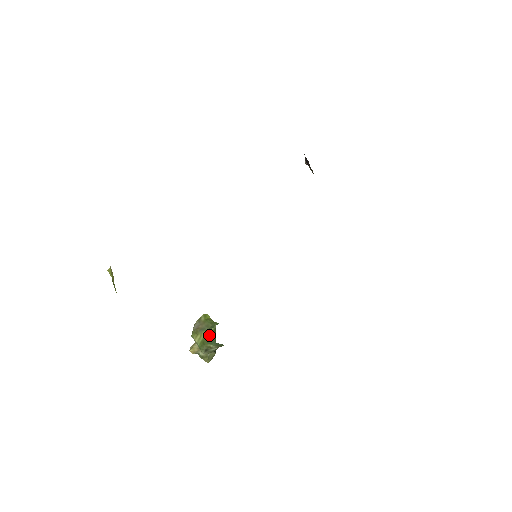
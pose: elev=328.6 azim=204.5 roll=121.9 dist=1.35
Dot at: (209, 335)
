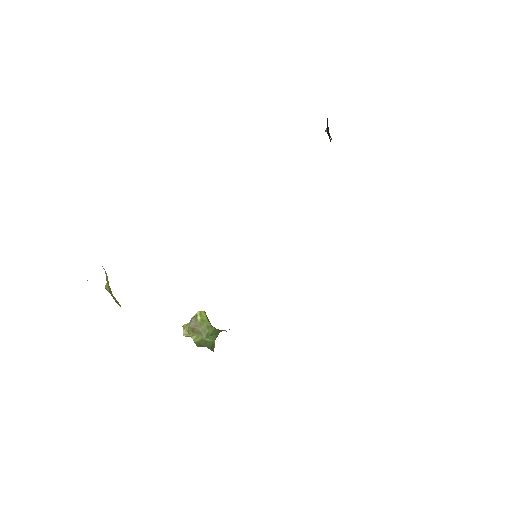
Dot at: (206, 343)
